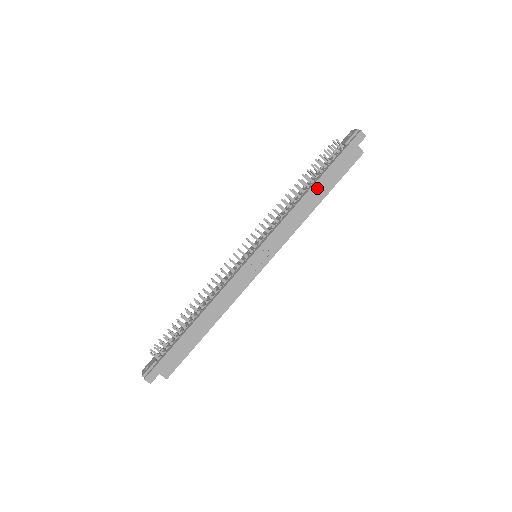
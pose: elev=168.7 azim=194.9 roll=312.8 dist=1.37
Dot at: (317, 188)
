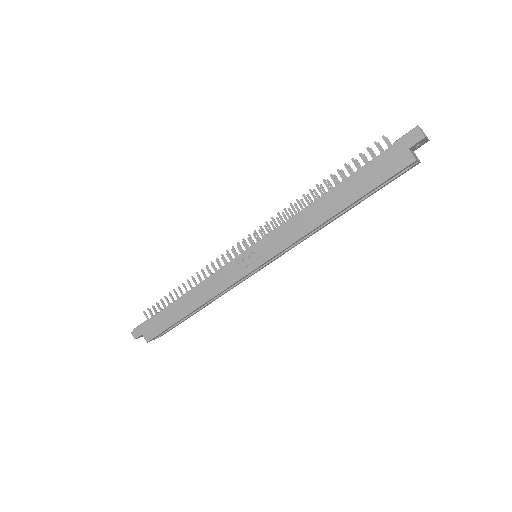
Dot at: (336, 194)
